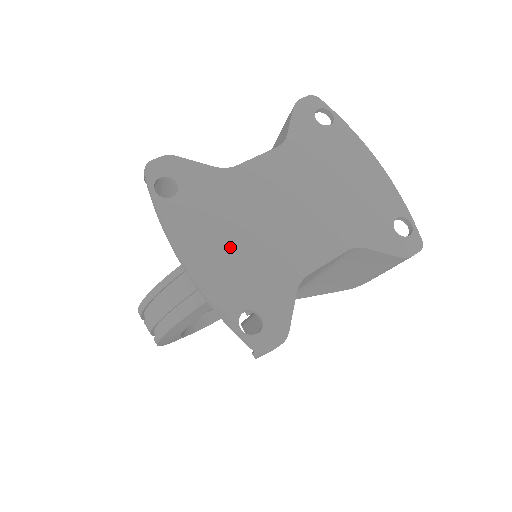
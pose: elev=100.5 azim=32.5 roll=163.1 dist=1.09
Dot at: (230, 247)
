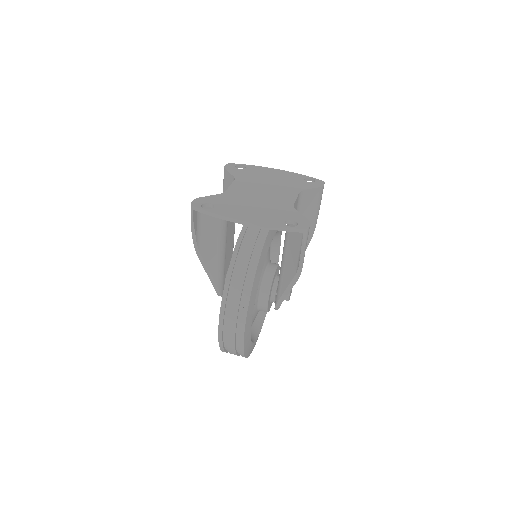
Dot at: (255, 210)
